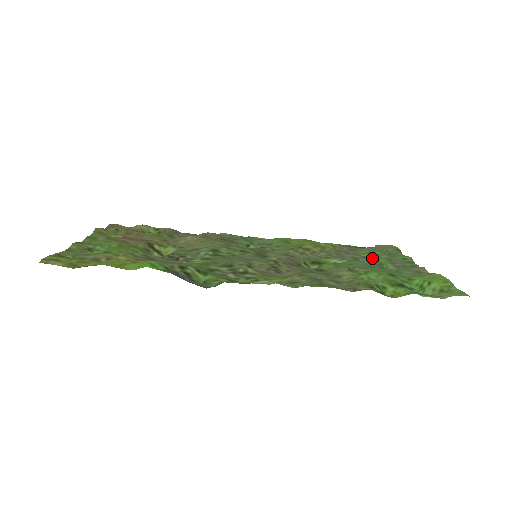
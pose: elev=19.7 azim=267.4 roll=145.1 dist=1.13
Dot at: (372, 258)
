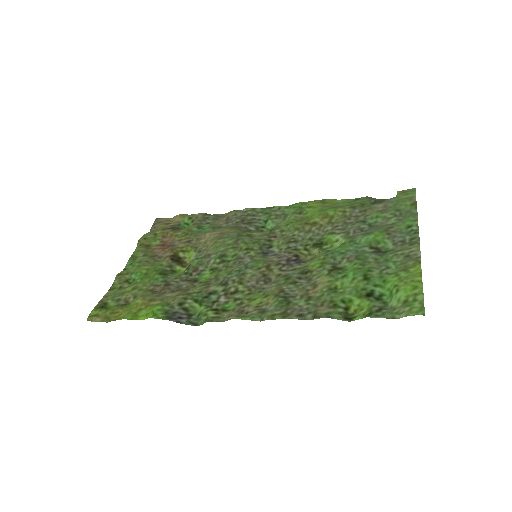
Dot at: (369, 236)
